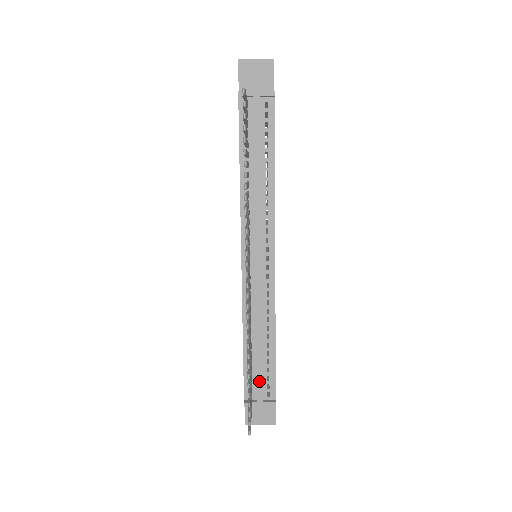
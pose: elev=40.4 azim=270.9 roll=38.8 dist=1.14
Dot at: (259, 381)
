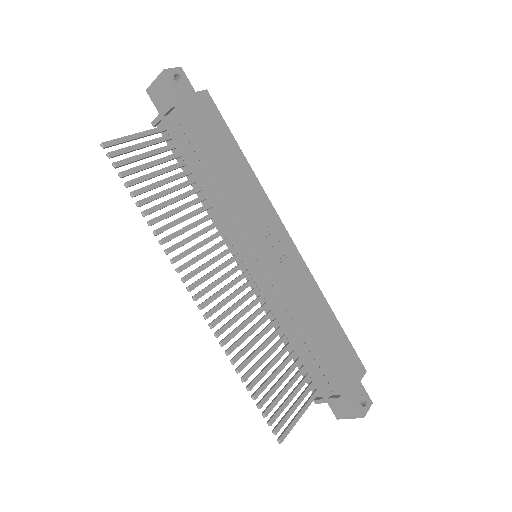
Dot at: (313, 378)
